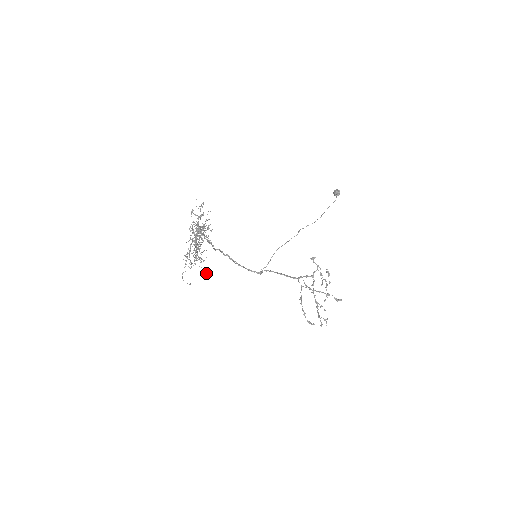
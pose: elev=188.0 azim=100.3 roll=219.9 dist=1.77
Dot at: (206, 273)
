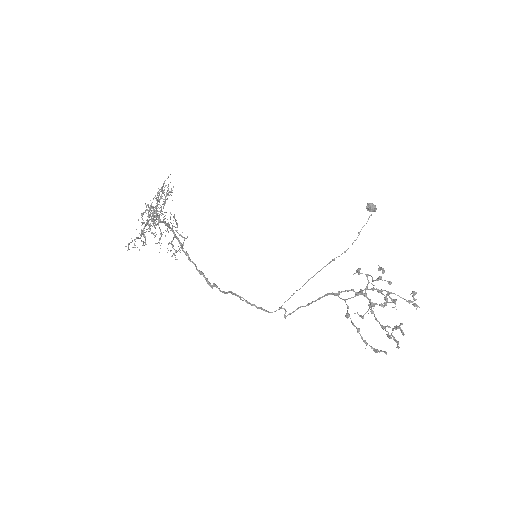
Dot at: (154, 220)
